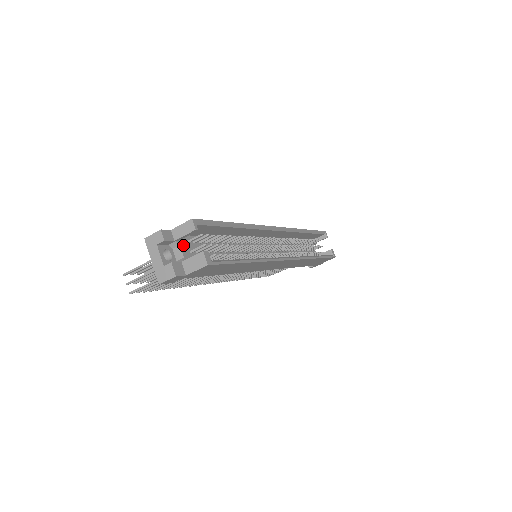
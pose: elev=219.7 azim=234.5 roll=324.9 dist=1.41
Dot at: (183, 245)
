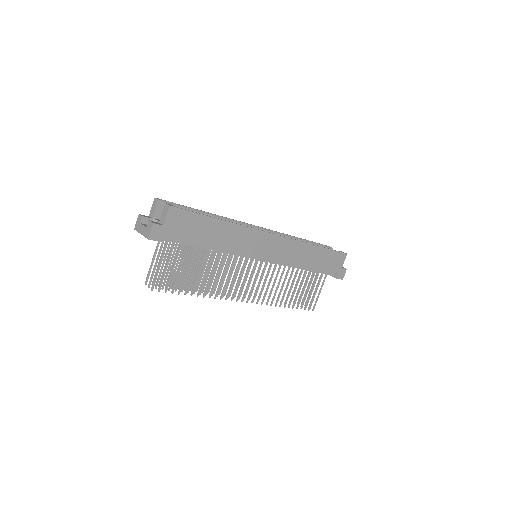
Dot at: occluded
